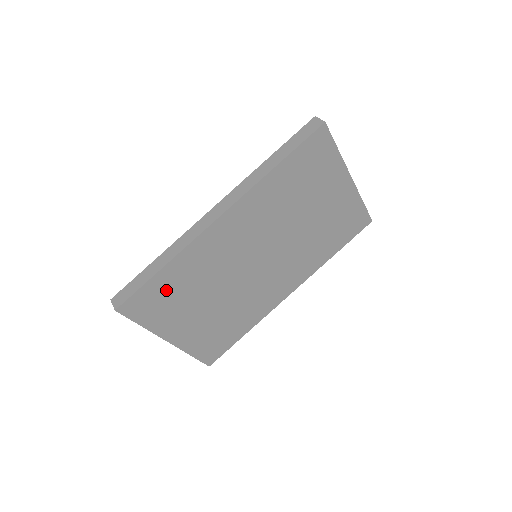
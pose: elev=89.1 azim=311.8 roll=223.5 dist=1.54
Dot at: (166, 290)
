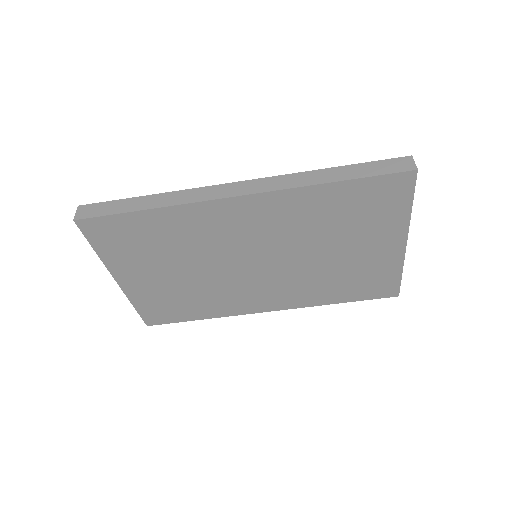
Dot at: (139, 233)
